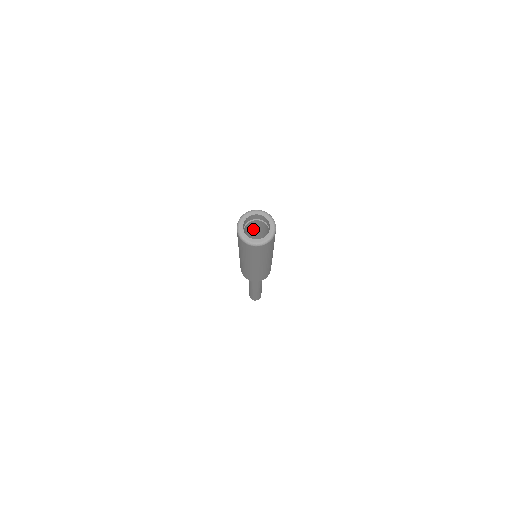
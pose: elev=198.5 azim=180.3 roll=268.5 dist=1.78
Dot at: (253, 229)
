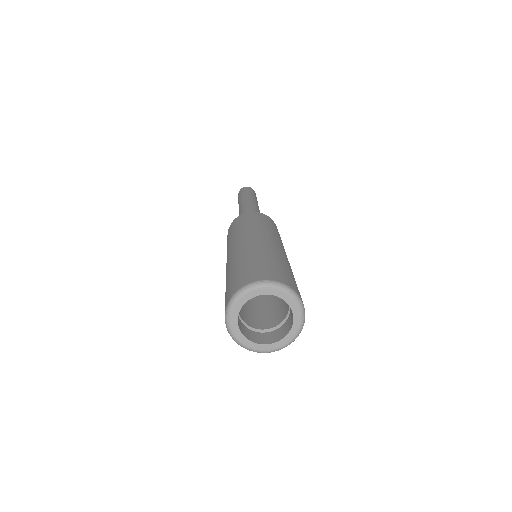
Dot at: occluded
